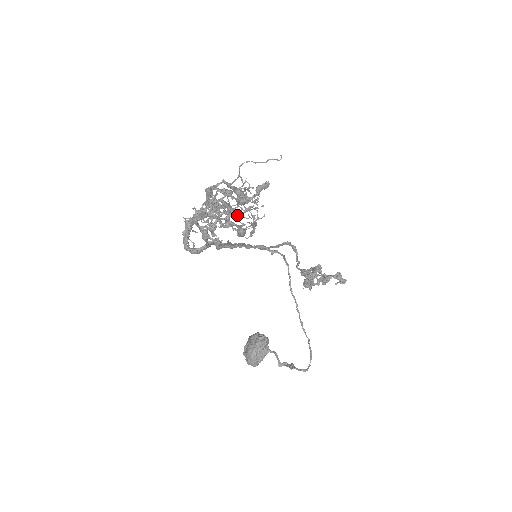
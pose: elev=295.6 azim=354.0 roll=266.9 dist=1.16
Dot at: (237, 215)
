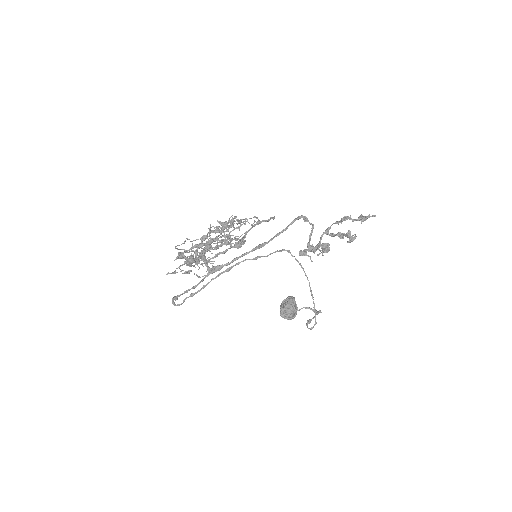
Dot at: occluded
